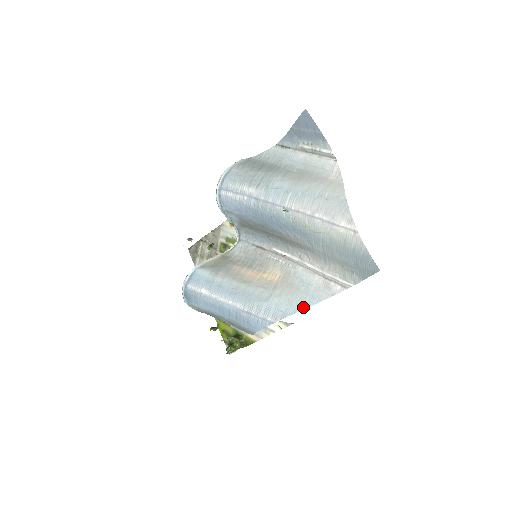
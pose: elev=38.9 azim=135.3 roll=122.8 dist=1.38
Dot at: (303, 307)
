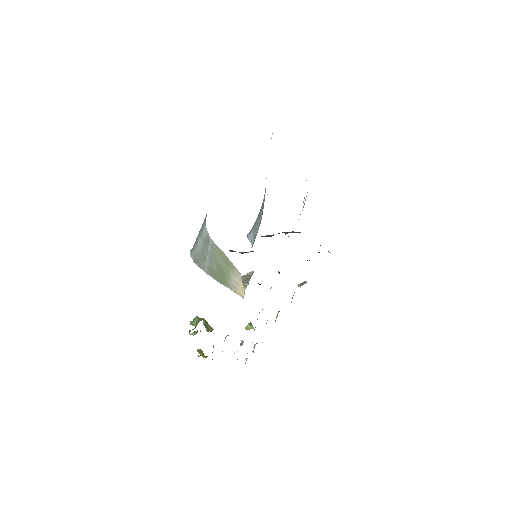
Dot at: occluded
